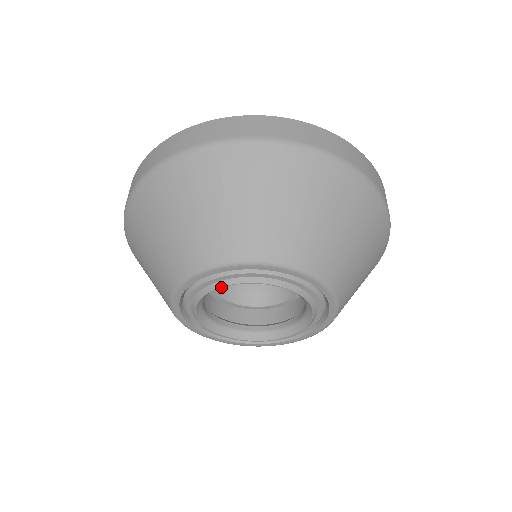
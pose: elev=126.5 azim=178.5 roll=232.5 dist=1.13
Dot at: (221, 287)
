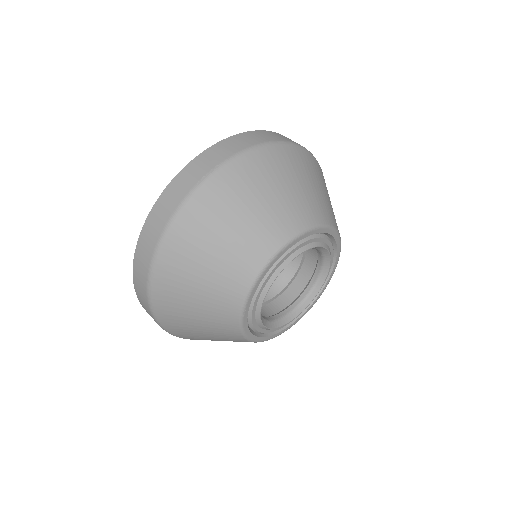
Dot at: (269, 288)
